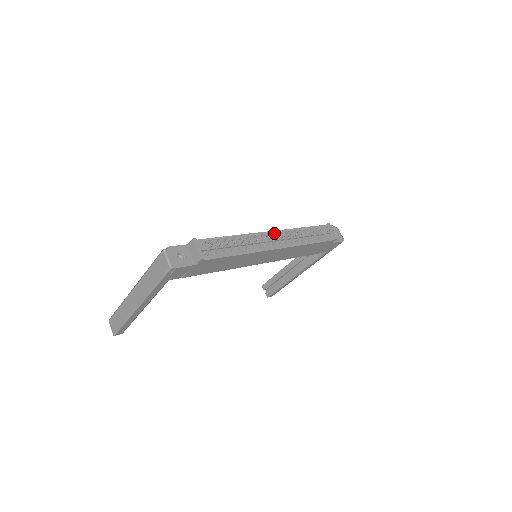
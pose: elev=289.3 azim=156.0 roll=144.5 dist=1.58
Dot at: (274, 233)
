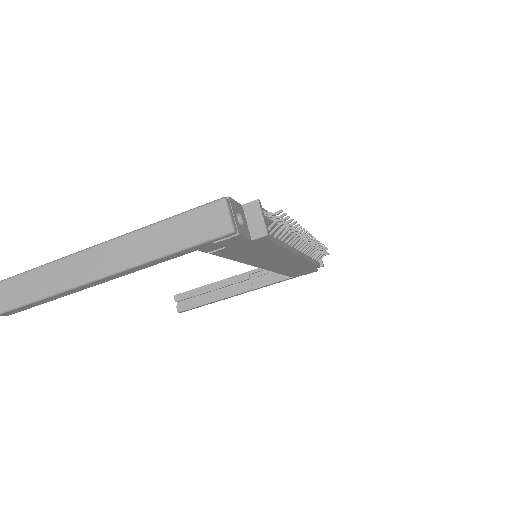
Dot at: (307, 234)
